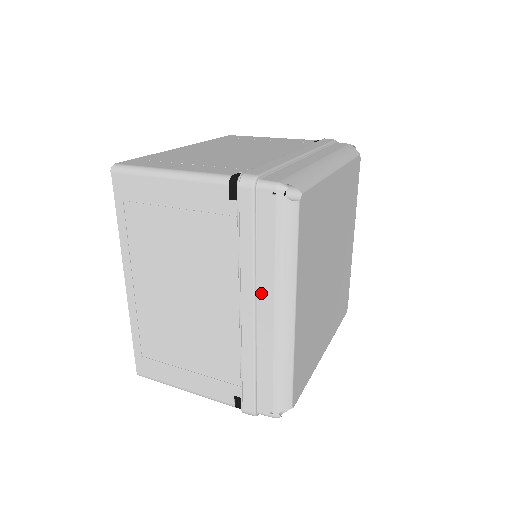
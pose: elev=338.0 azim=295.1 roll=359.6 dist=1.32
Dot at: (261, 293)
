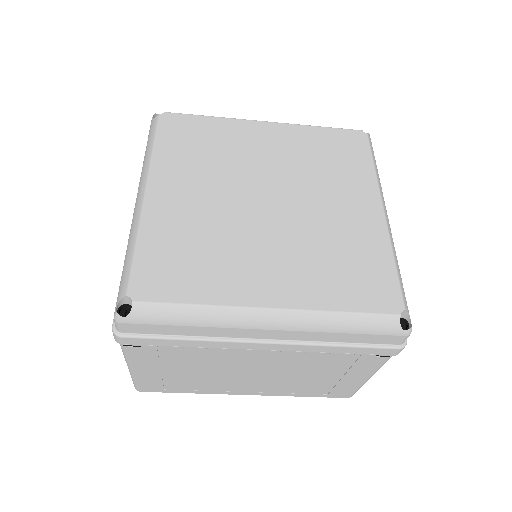
Dot at: occluded
